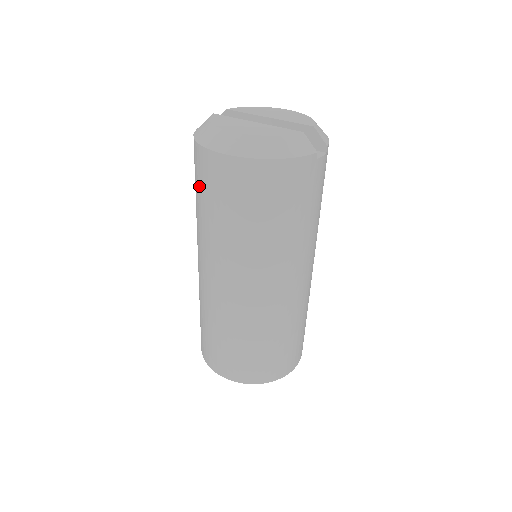
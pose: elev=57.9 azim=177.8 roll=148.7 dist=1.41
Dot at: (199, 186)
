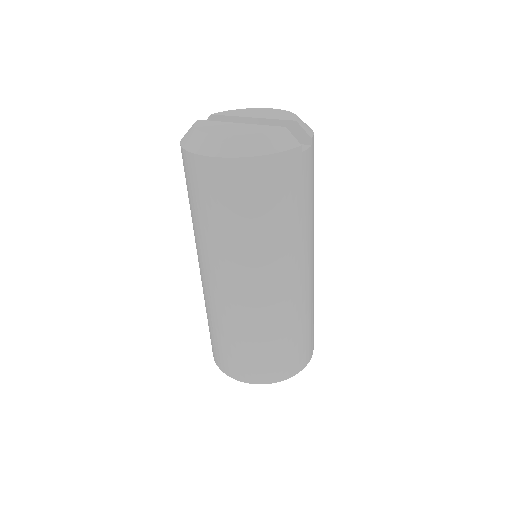
Dot at: (190, 191)
